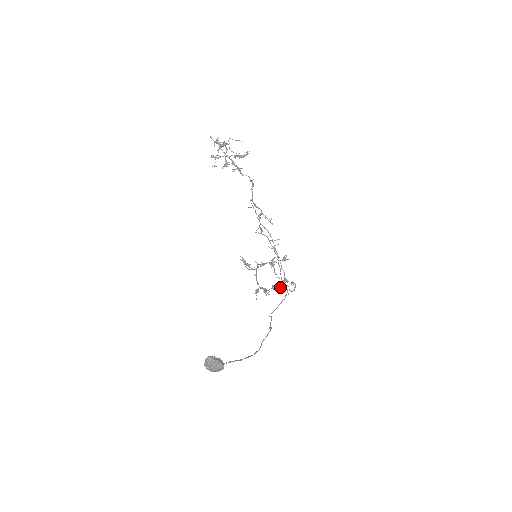
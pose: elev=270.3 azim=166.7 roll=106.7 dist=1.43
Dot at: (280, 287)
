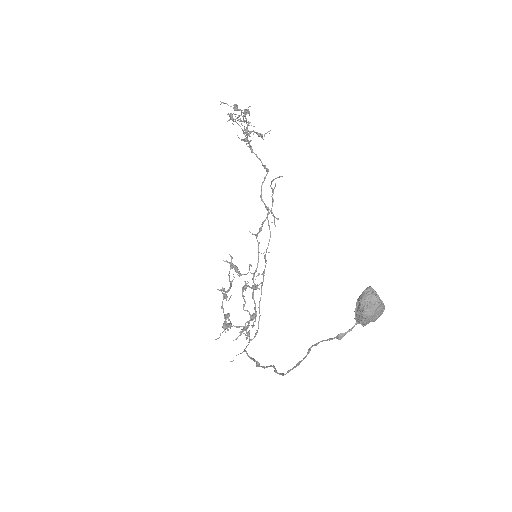
Dot at: (245, 323)
